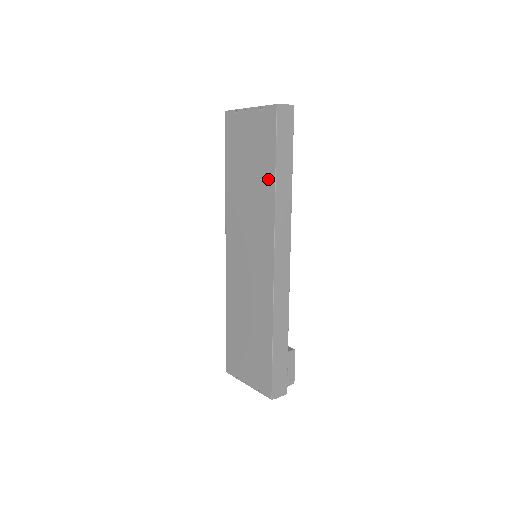
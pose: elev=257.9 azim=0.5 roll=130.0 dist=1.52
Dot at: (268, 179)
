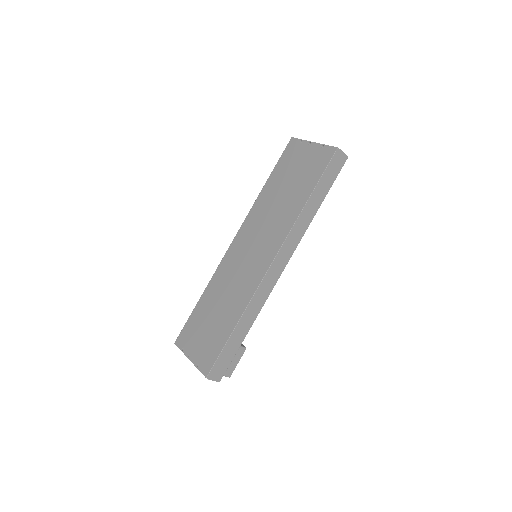
Dot at: (301, 198)
